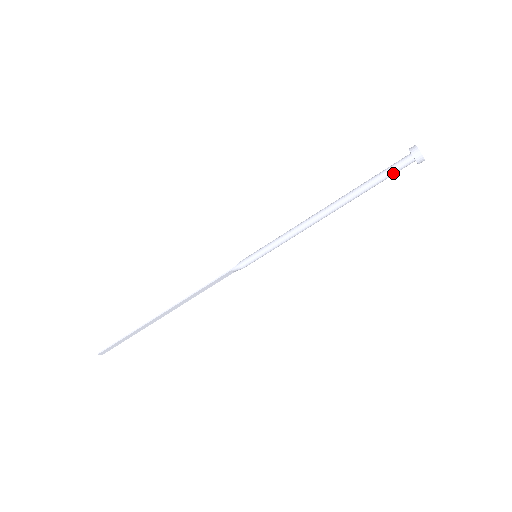
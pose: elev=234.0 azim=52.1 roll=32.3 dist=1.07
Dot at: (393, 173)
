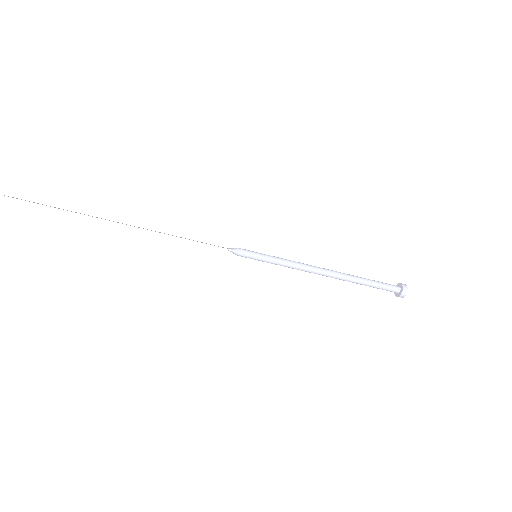
Dot at: (382, 289)
